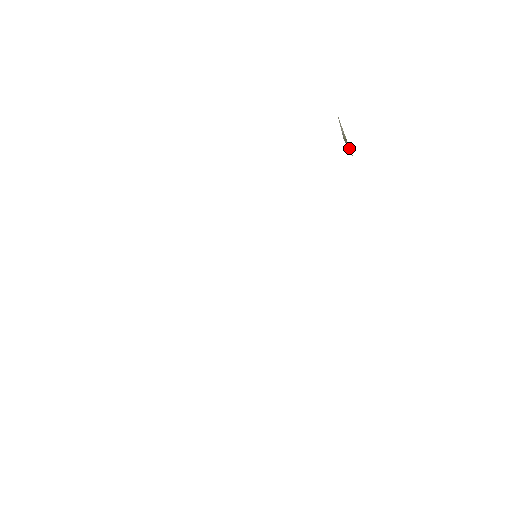
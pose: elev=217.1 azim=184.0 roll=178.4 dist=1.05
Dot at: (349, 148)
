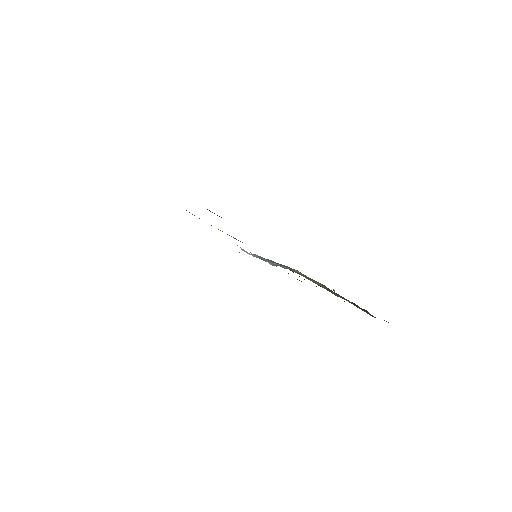
Dot at: occluded
